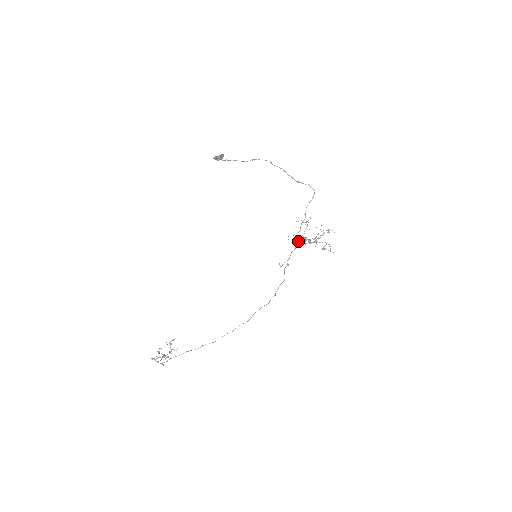
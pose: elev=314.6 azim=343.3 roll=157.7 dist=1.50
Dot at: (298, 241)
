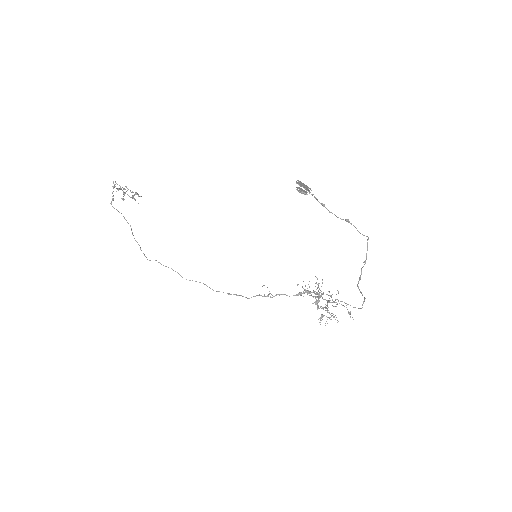
Dot at: (303, 296)
